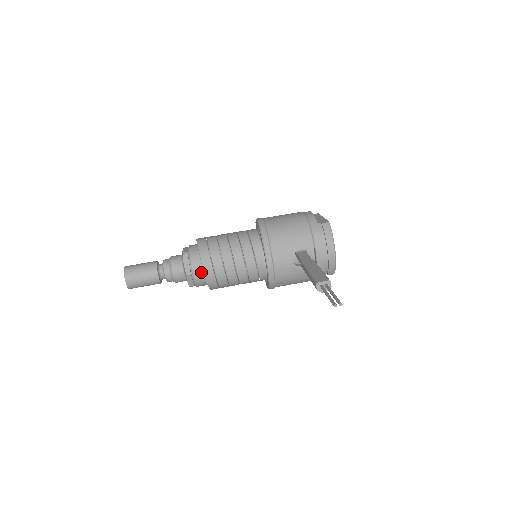
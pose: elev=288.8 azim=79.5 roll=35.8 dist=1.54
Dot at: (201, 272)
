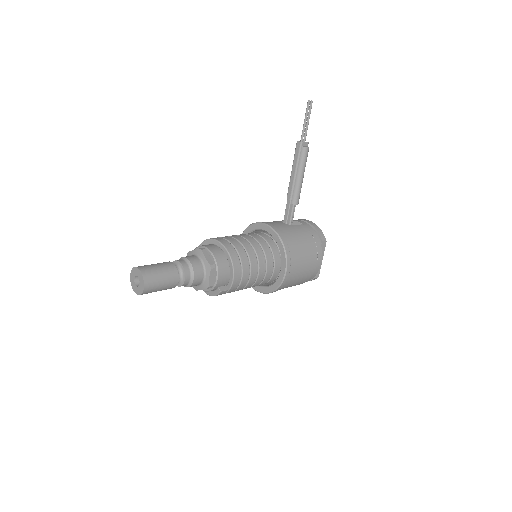
Dot at: (214, 247)
